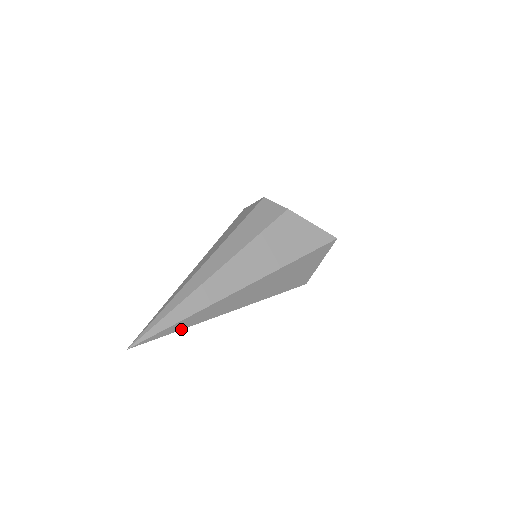
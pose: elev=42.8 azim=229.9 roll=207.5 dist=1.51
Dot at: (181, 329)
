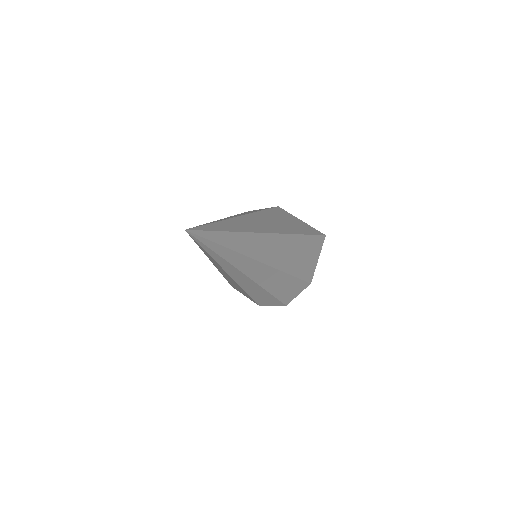
Dot at: (229, 248)
